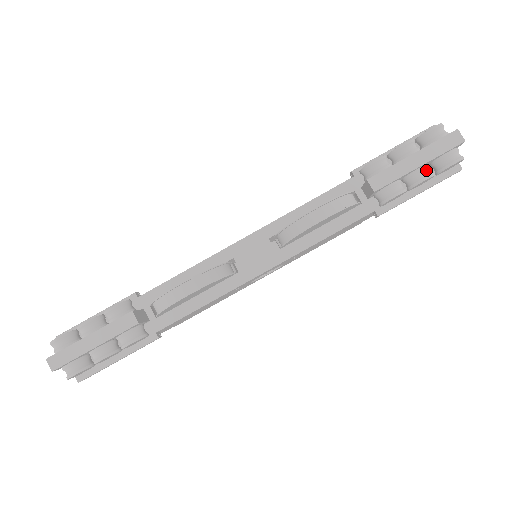
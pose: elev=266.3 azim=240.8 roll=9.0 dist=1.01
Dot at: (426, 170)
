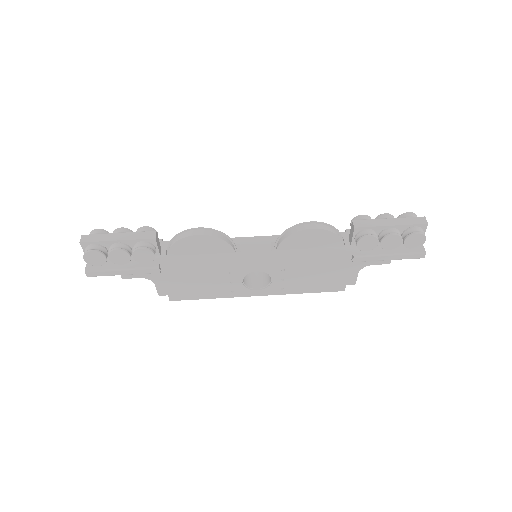
Dot at: (396, 231)
